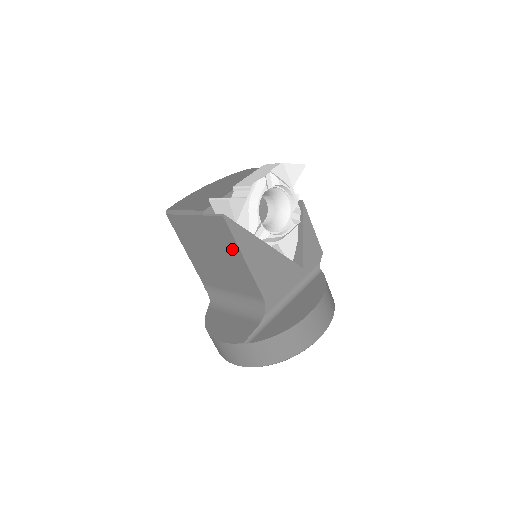
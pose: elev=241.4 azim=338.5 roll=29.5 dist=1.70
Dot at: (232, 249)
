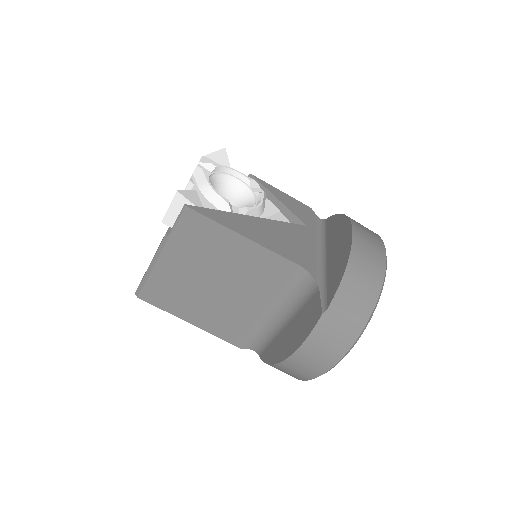
Dot at: (224, 241)
